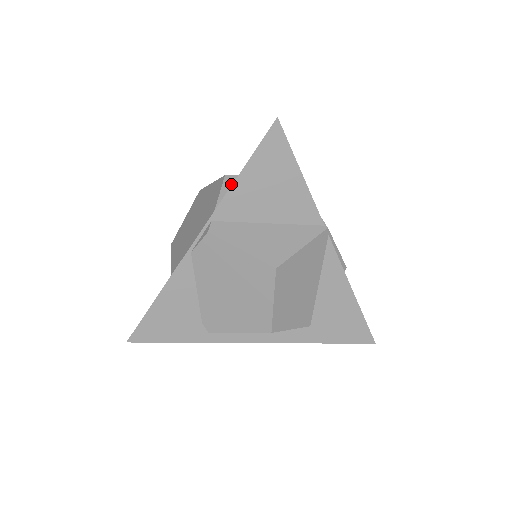
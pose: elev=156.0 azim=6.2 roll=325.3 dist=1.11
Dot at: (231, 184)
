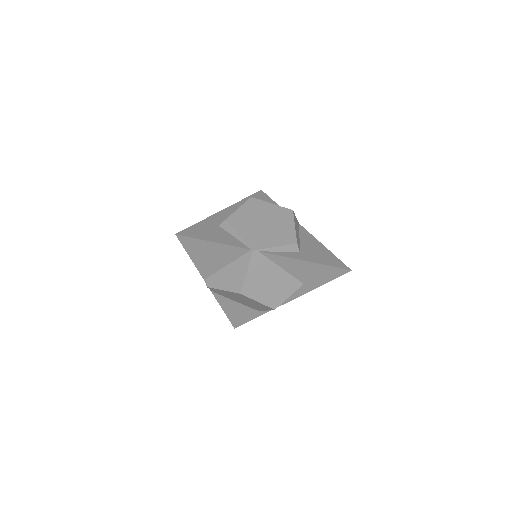
Dot at: occluded
